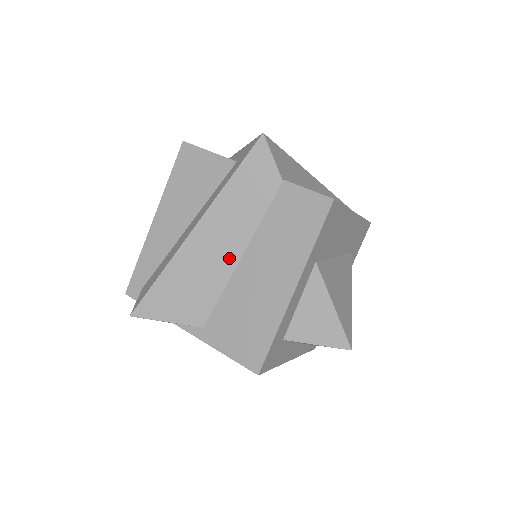
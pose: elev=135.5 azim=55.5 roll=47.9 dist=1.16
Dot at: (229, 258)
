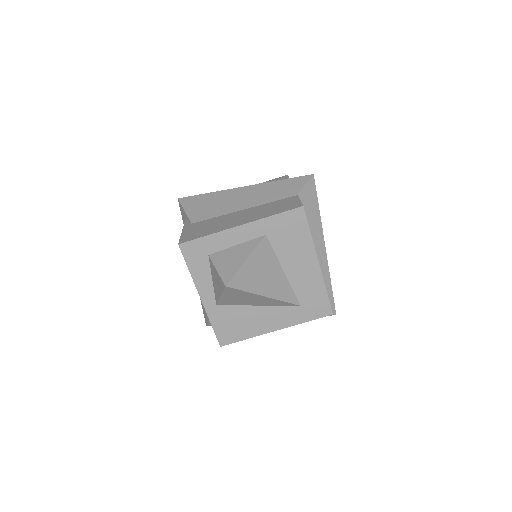
Dot at: (238, 206)
